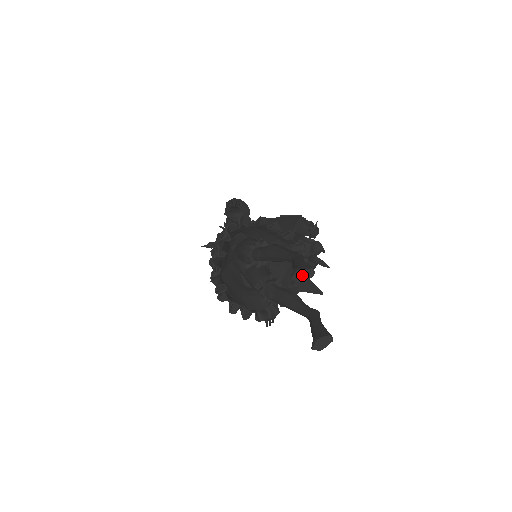
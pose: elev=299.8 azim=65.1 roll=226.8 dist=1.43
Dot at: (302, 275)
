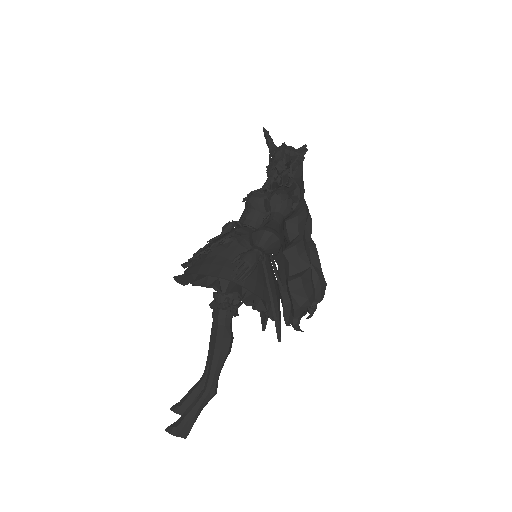
Dot at: (175, 434)
